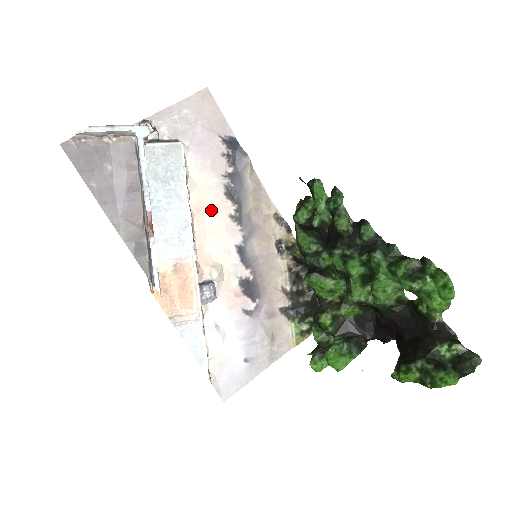
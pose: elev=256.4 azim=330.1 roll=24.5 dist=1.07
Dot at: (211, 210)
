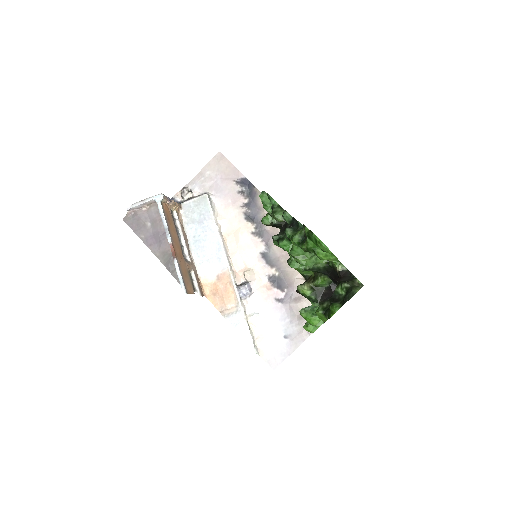
Dot at: (237, 232)
